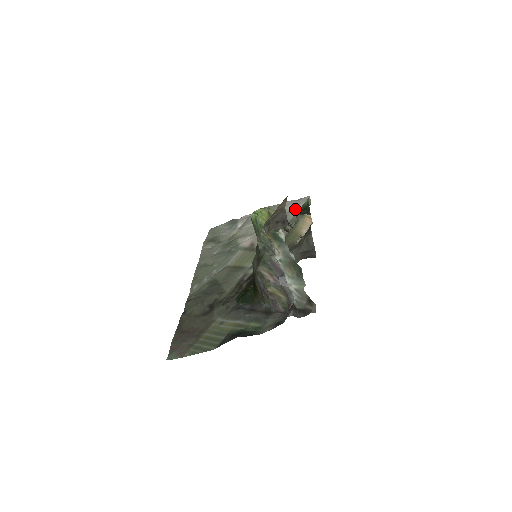
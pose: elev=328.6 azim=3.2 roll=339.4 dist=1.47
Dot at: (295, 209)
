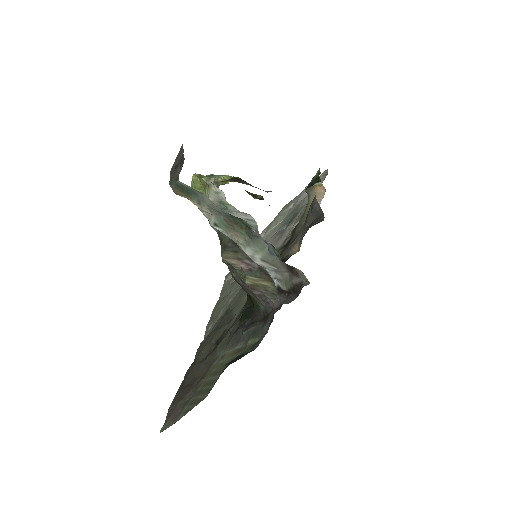
Dot at: occluded
